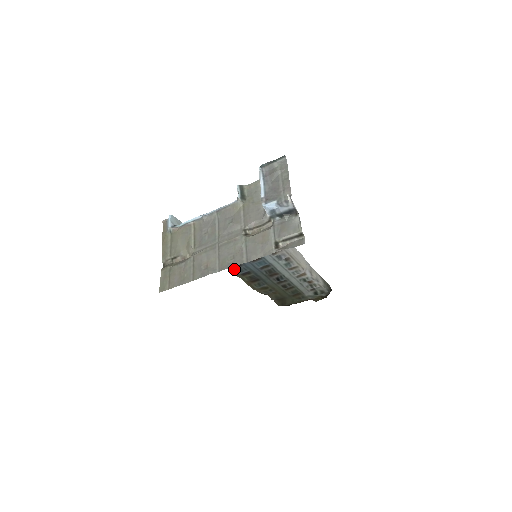
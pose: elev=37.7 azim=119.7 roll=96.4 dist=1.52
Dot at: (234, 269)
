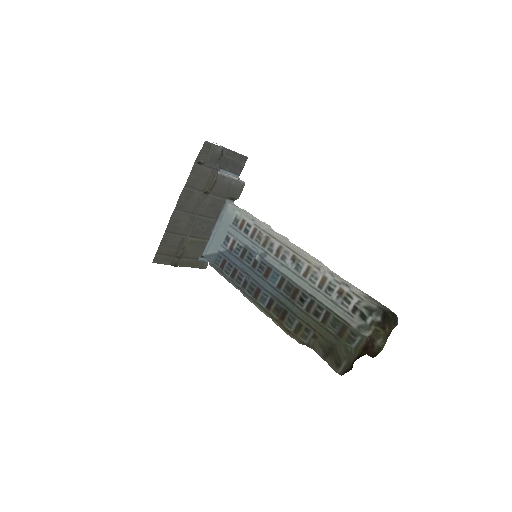
Dot at: (257, 300)
